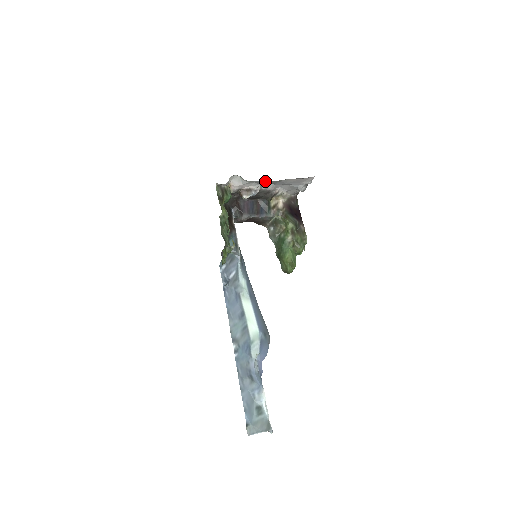
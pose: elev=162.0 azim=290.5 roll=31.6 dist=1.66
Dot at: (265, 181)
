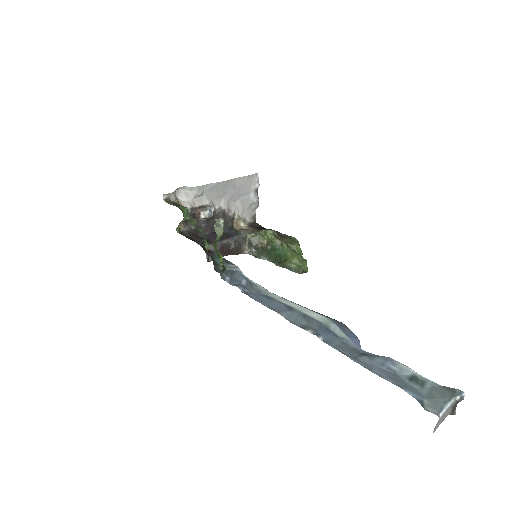
Dot at: (213, 186)
